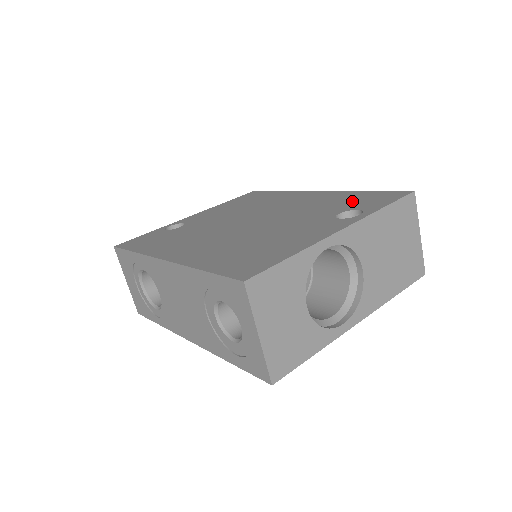
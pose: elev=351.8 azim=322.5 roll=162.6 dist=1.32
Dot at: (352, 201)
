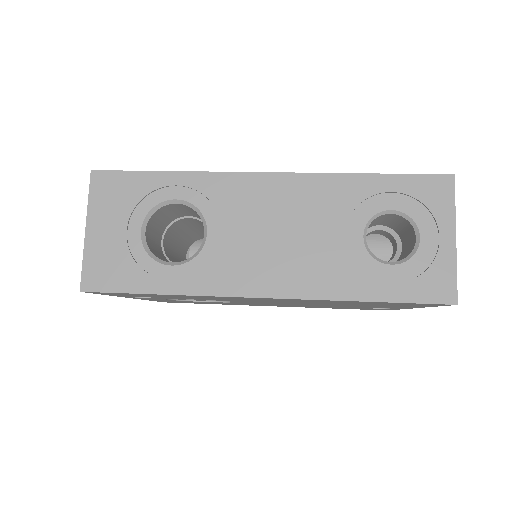
Dot at: occluded
